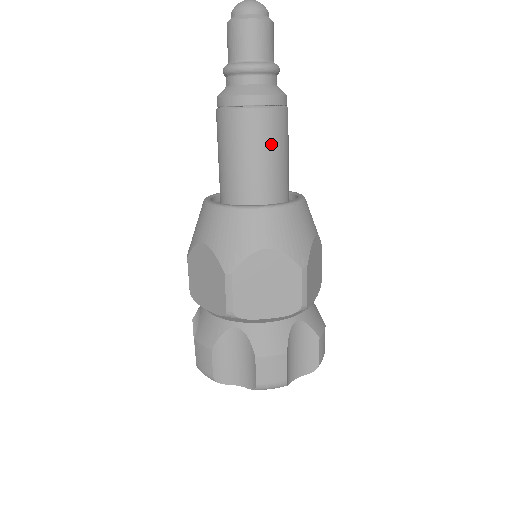
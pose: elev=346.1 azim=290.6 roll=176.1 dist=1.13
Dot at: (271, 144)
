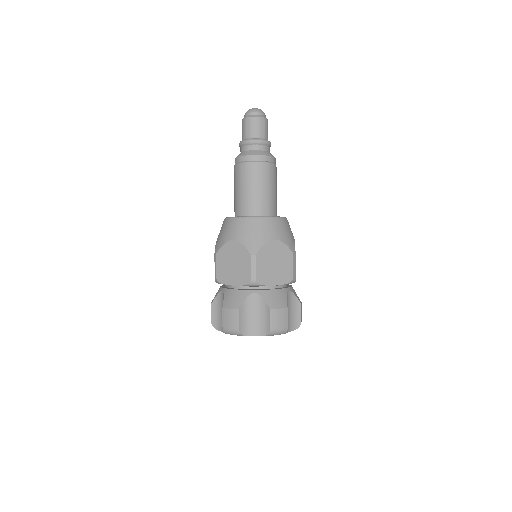
Dot at: (271, 183)
